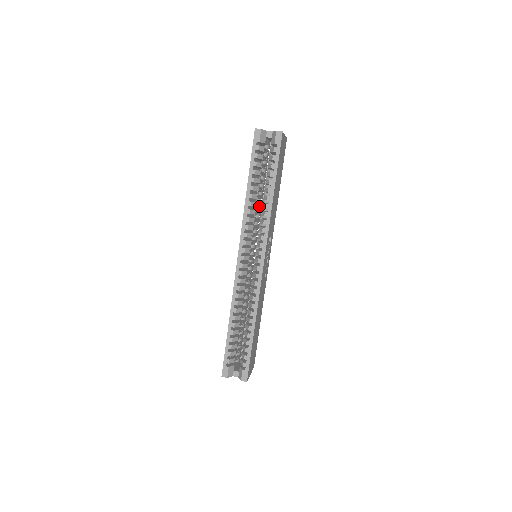
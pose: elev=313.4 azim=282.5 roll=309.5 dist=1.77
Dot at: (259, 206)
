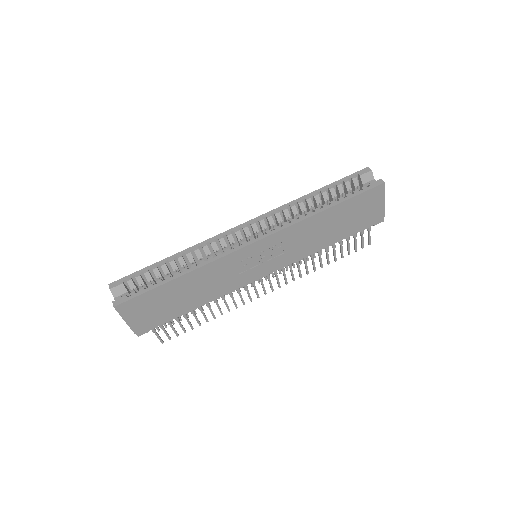
Dot at: occluded
